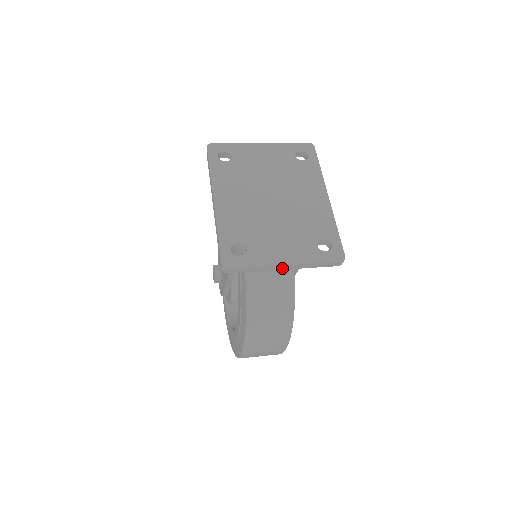
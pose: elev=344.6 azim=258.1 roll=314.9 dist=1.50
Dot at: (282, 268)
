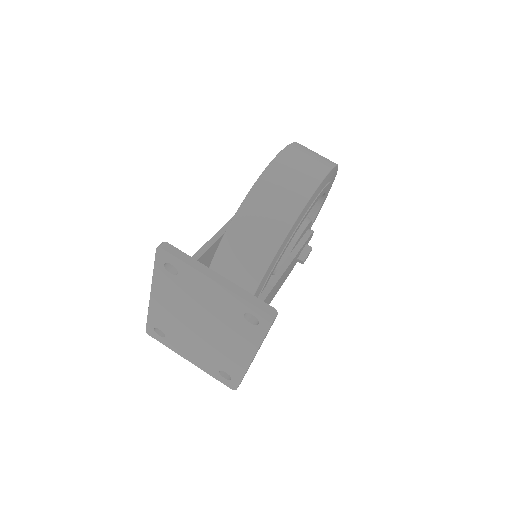
Dot at: occluded
